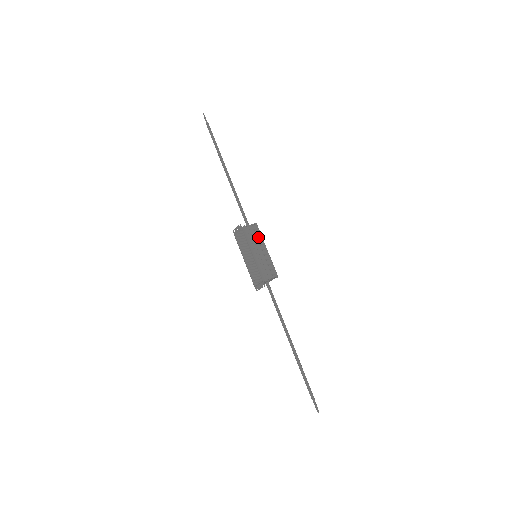
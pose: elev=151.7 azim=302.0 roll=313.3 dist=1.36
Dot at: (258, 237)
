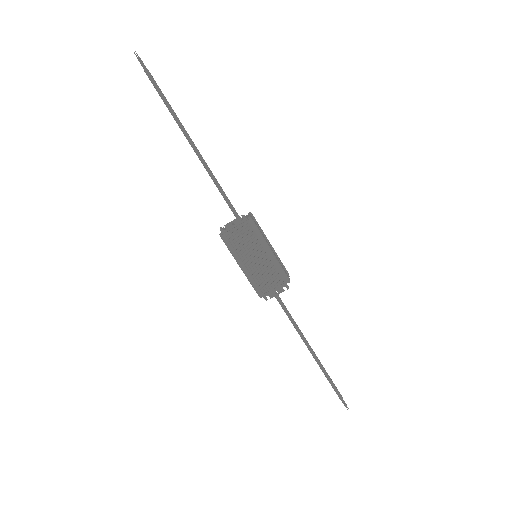
Dot at: (261, 230)
